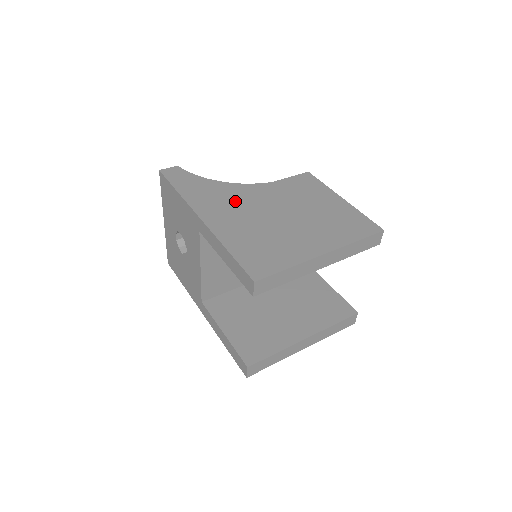
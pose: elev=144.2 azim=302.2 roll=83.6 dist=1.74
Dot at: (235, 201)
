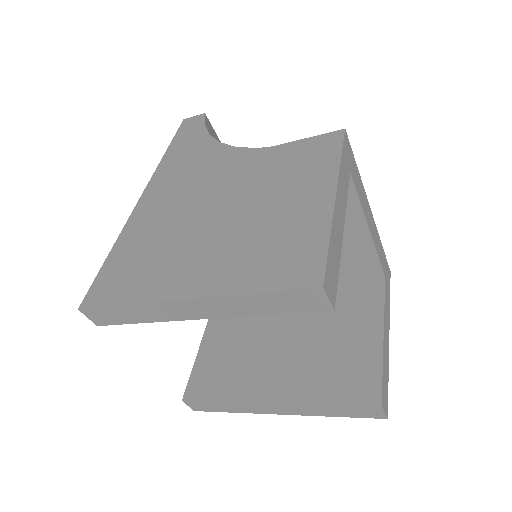
Dot at: (196, 175)
